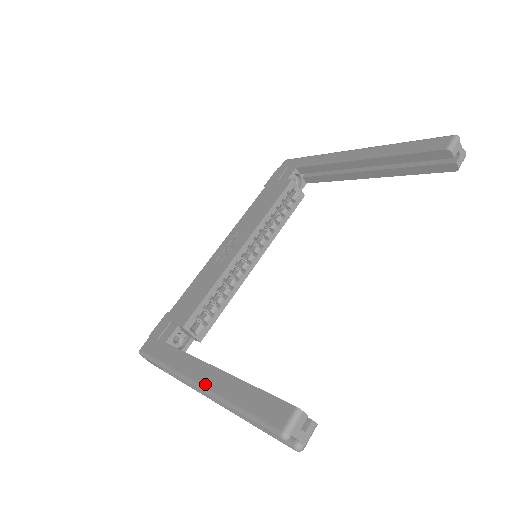
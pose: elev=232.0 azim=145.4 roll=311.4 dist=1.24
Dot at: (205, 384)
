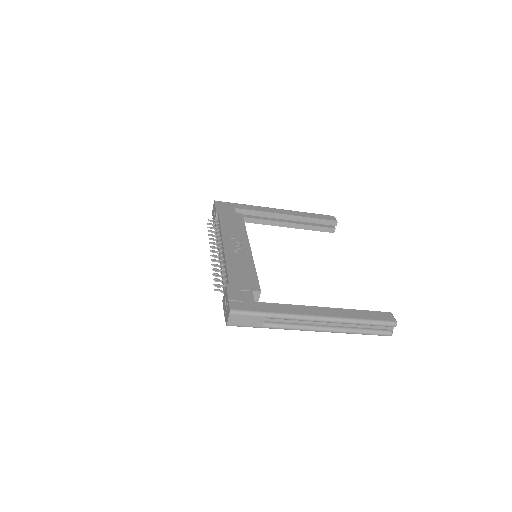
Dot at: (328, 315)
